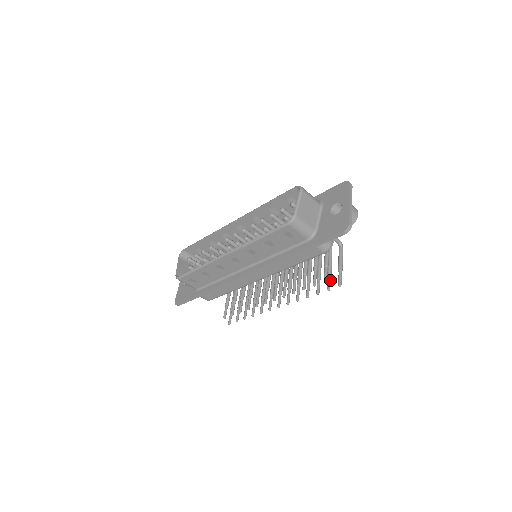
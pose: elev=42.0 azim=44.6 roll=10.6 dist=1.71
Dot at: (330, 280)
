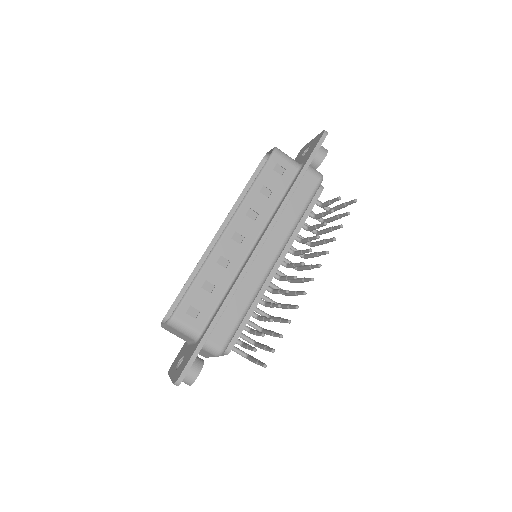
Dot at: (343, 214)
